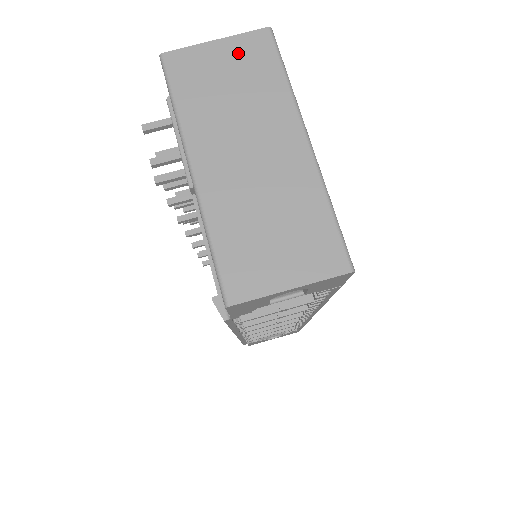
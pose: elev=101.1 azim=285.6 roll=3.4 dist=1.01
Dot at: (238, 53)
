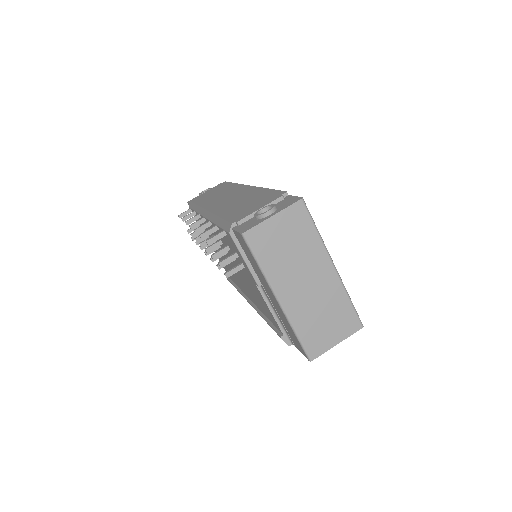
Dot at: (288, 222)
